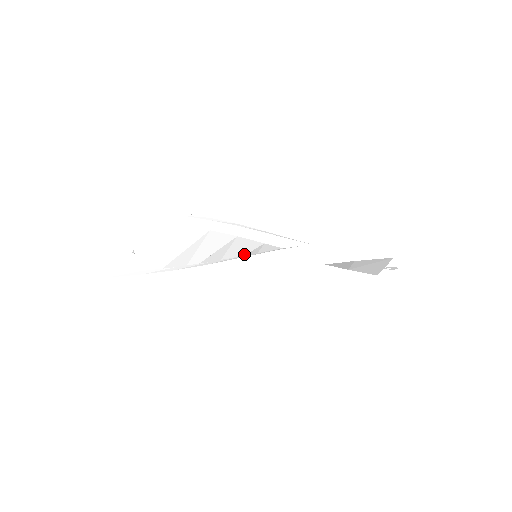
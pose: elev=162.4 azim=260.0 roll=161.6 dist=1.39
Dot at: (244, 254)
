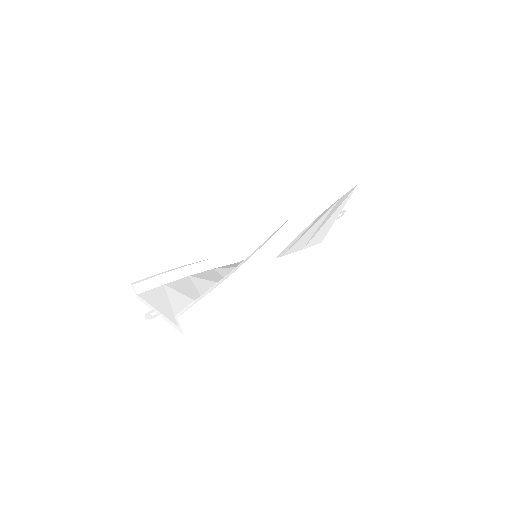
Dot at: occluded
